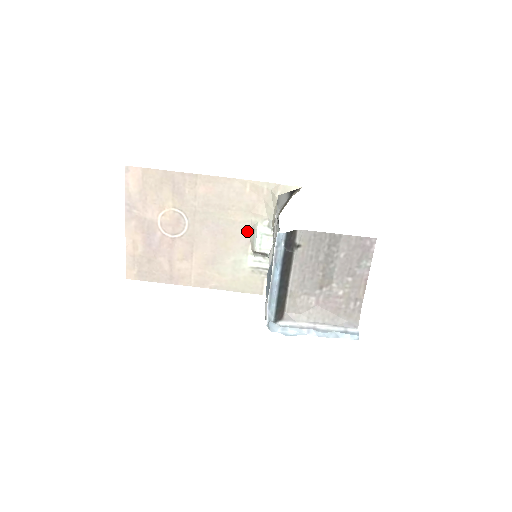
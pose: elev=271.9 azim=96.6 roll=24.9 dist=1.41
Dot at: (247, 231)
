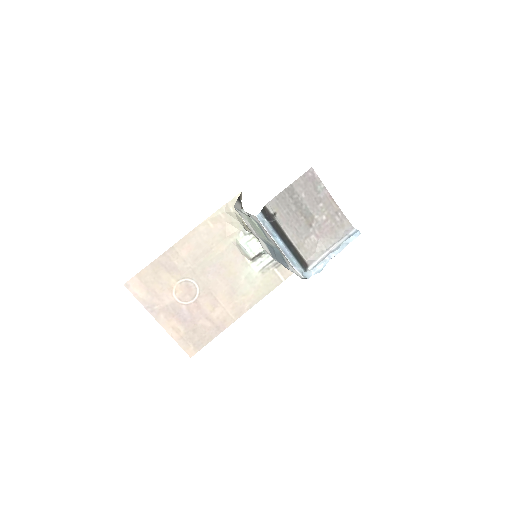
Dot at: (235, 251)
